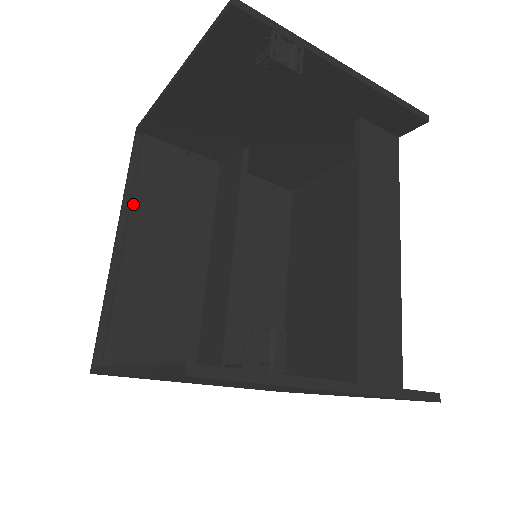
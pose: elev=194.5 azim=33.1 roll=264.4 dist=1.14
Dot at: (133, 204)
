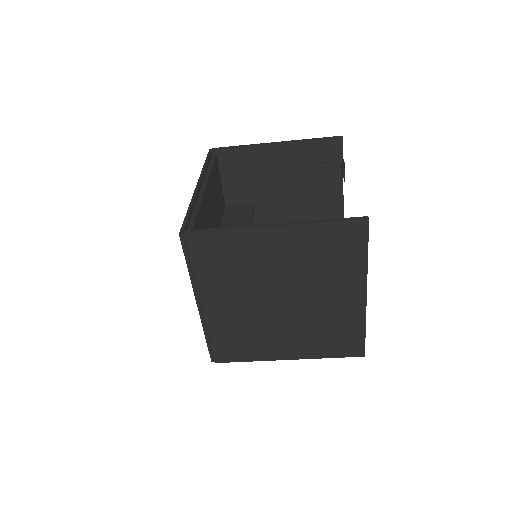
Dot at: (209, 177)
